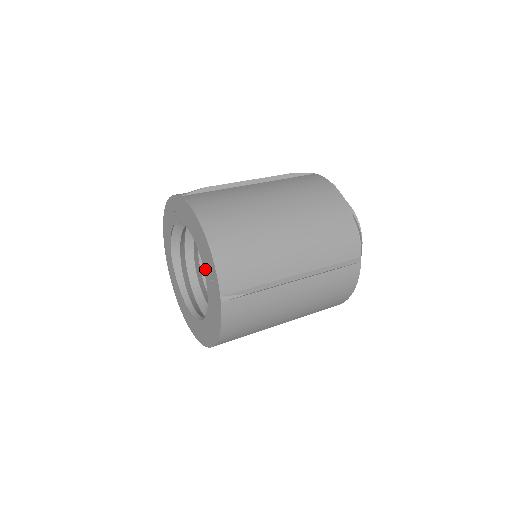
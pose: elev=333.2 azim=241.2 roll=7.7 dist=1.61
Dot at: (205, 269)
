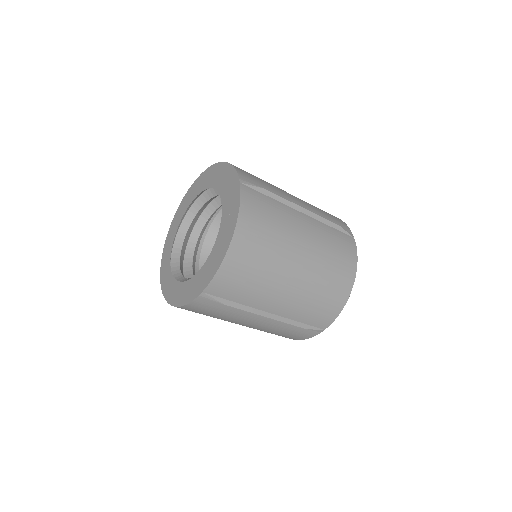
Dot at: (220, 188)
